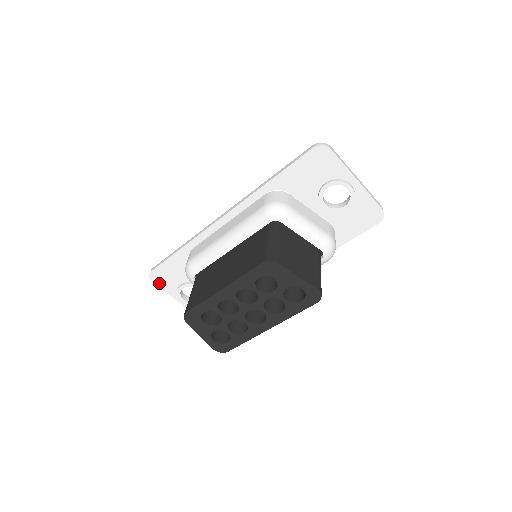
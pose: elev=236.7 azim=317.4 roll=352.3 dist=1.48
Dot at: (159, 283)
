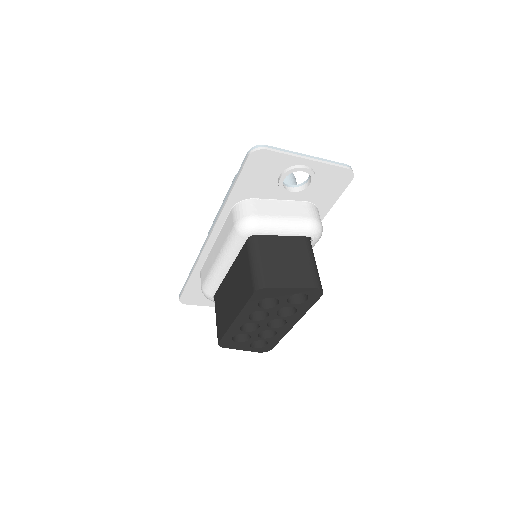
Dot at: (192, 303)
